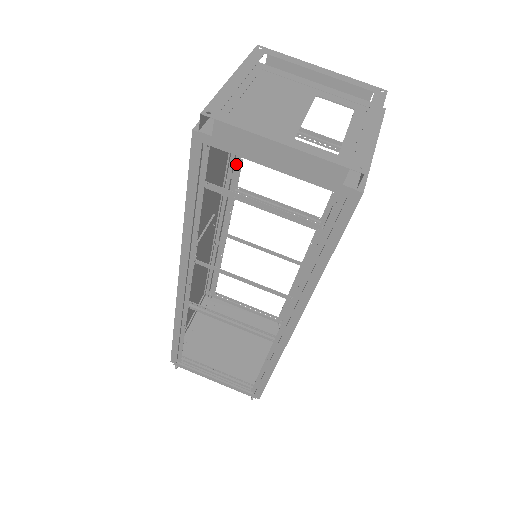
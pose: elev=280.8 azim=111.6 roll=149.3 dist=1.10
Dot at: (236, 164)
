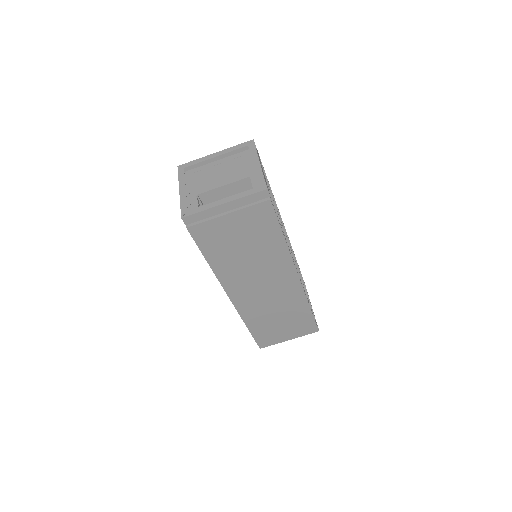
Dot at: (275, 201)
